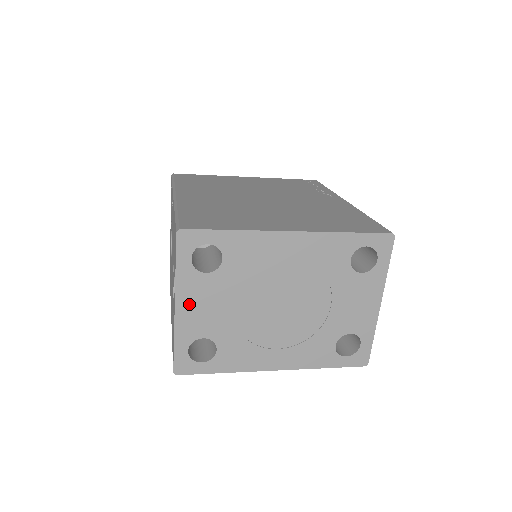
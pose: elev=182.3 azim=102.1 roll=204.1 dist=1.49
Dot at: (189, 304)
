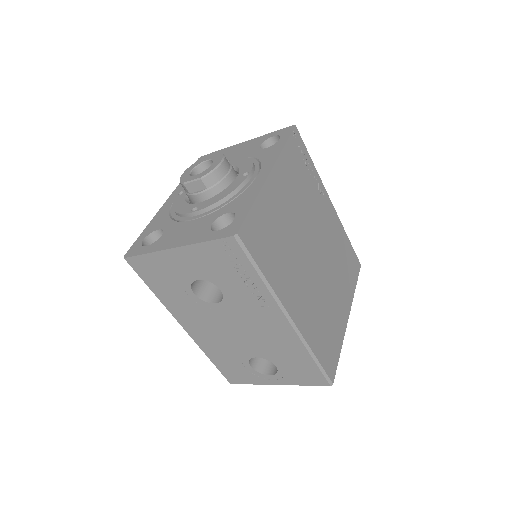
Dot at: occluded
